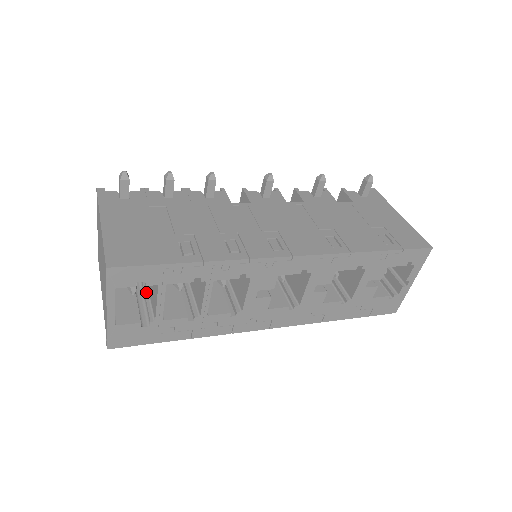
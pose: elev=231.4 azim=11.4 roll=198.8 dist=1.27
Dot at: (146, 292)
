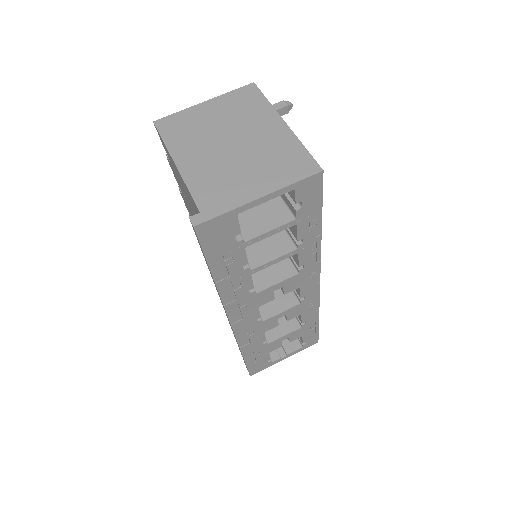
Dot at: occluded
